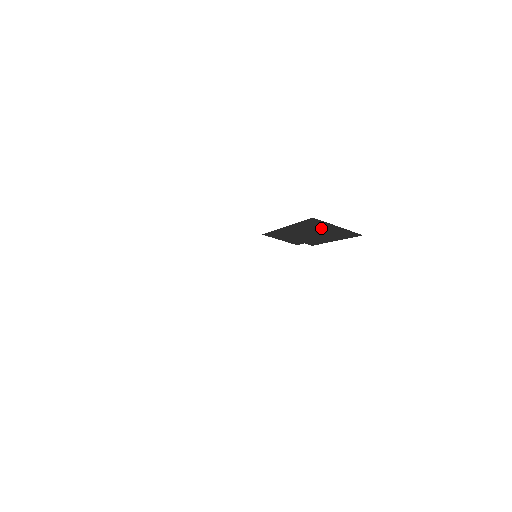
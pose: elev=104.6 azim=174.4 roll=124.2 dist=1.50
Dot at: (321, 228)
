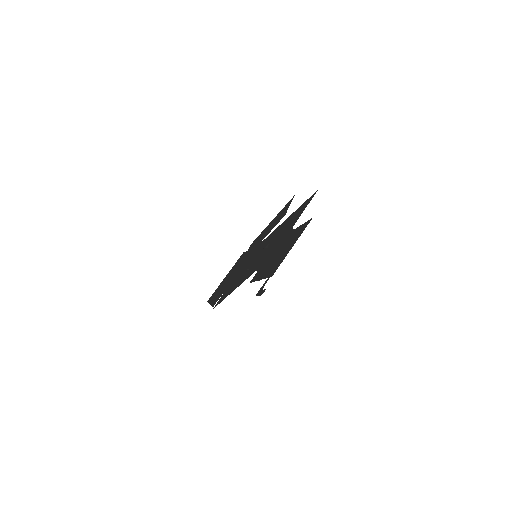
Dot at: (282, 255)
